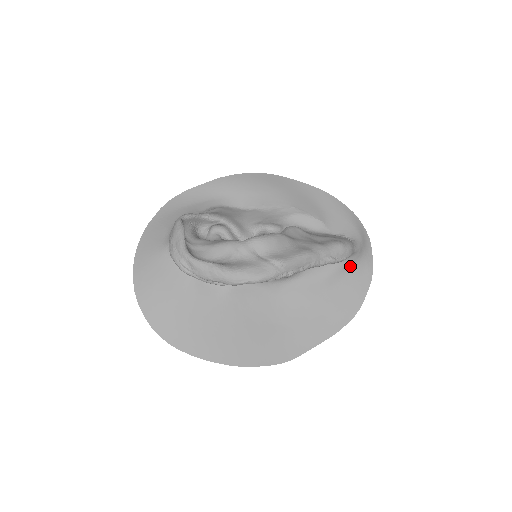
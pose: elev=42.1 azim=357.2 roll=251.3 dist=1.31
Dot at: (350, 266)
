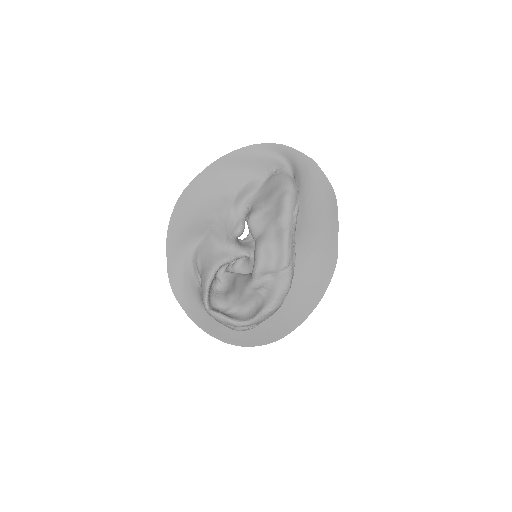
Dot at: (299, 180)
